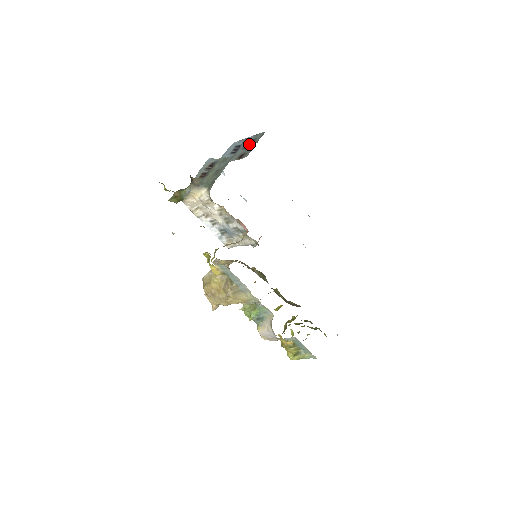
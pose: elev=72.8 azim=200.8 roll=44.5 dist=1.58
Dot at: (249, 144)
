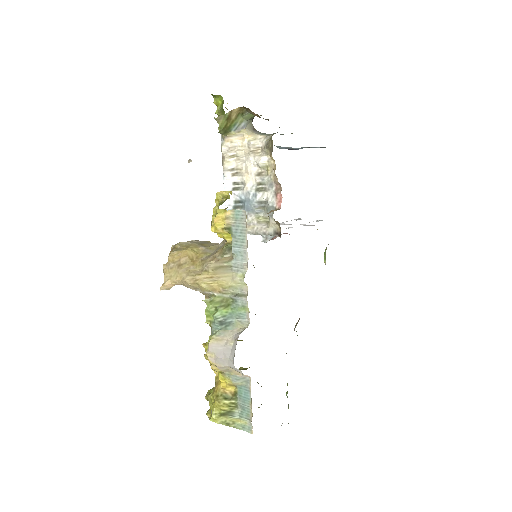
Dot at: occluded
